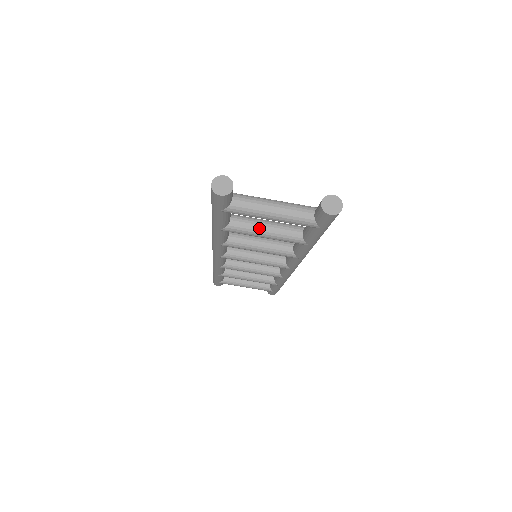
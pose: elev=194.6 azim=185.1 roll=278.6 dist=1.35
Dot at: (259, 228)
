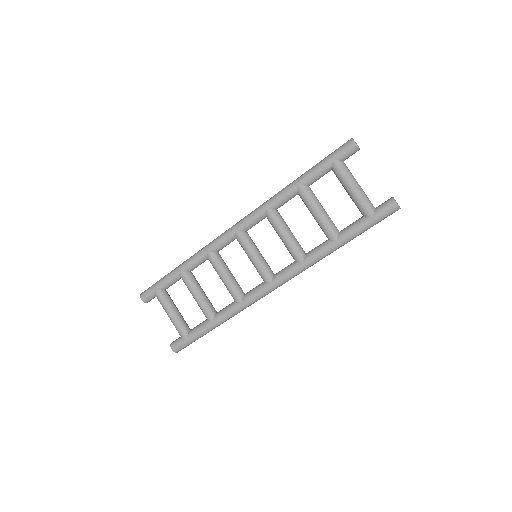
Dot at: (320, 205)
